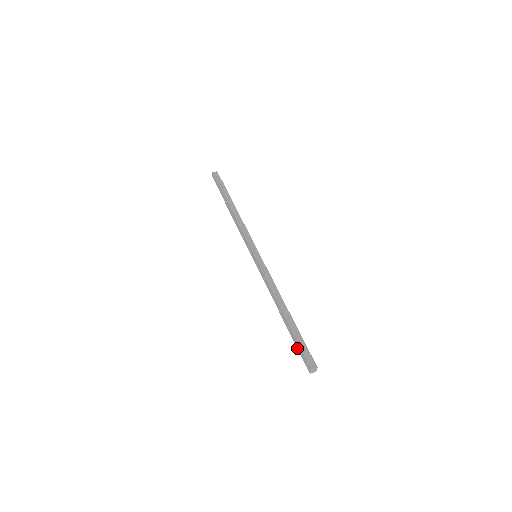
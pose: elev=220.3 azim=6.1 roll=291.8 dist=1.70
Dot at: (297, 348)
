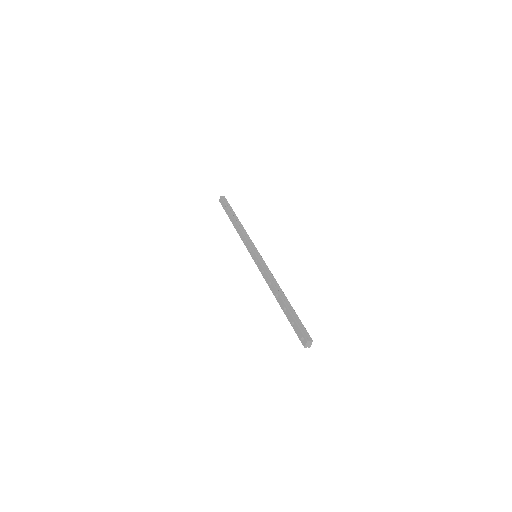
Dot at: occluded
